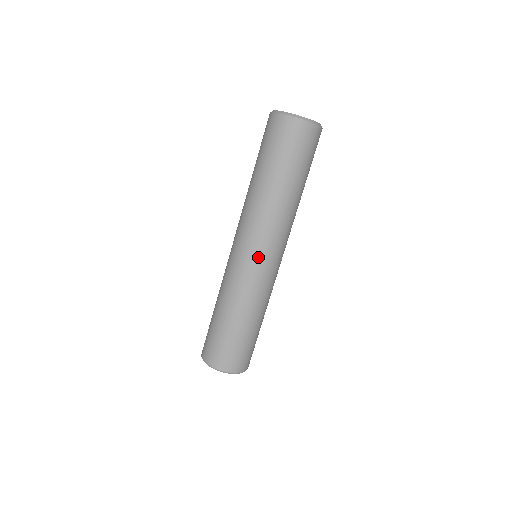
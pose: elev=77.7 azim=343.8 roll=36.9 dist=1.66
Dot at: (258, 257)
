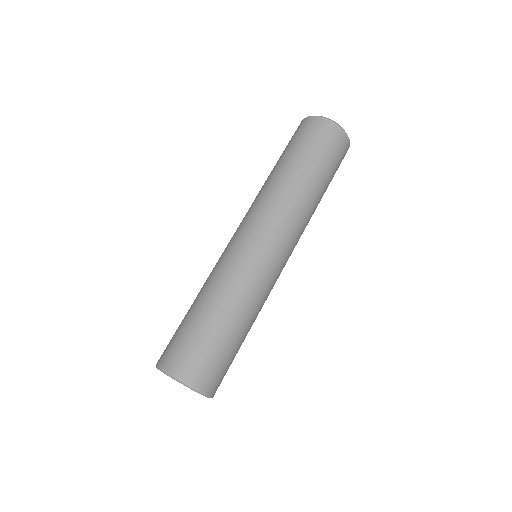
Dot at: (266, 245)
